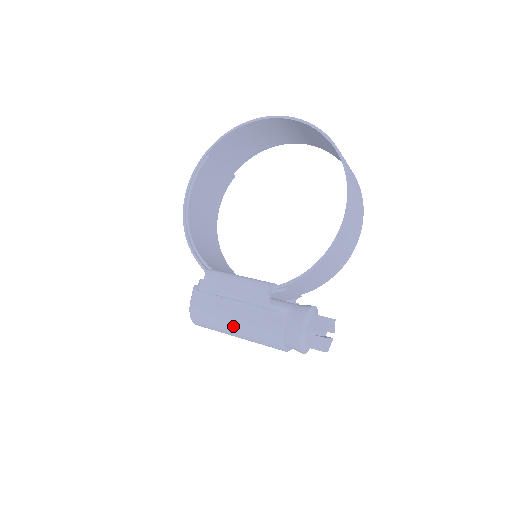
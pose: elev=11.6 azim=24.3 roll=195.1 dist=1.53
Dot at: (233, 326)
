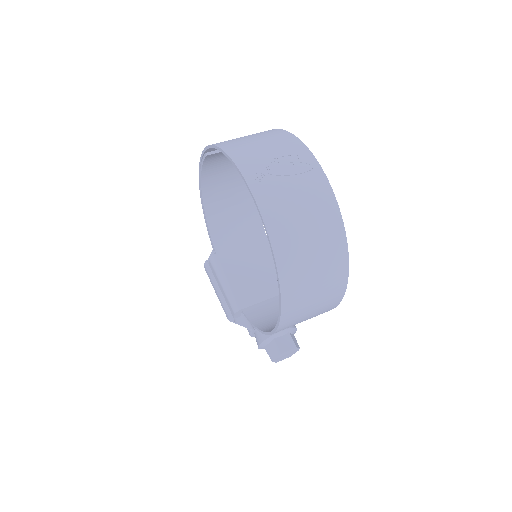
Dot at: occluded
